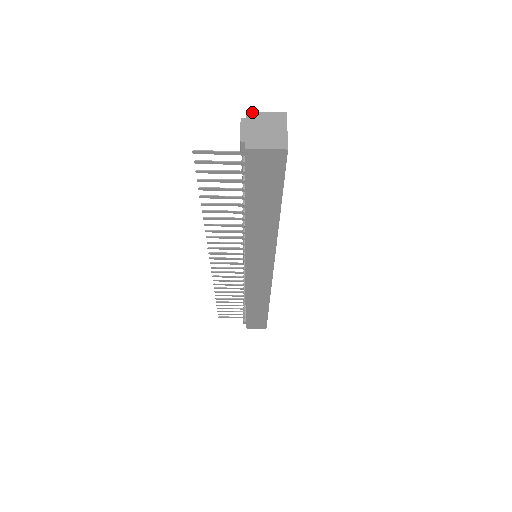
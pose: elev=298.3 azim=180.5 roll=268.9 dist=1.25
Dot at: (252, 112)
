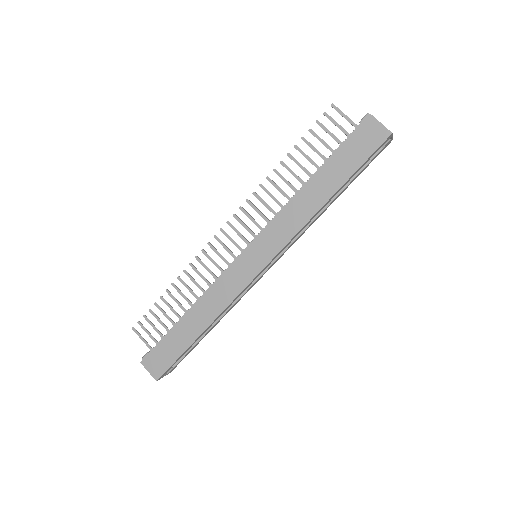
Dot at: occluded
